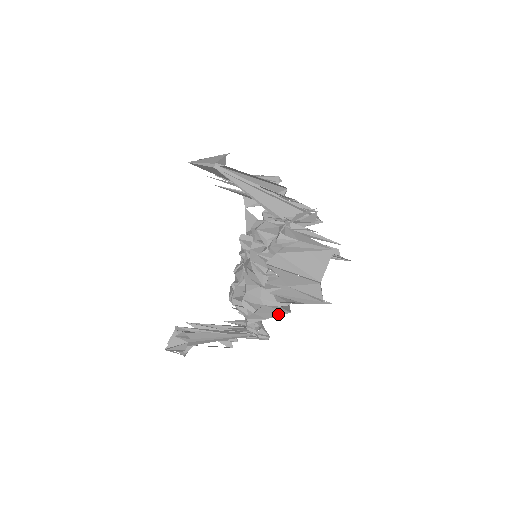
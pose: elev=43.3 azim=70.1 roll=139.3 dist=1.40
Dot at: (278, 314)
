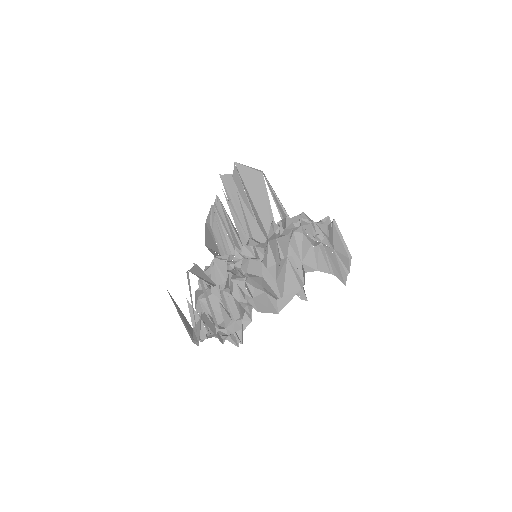
Dot at: (268, 310)
